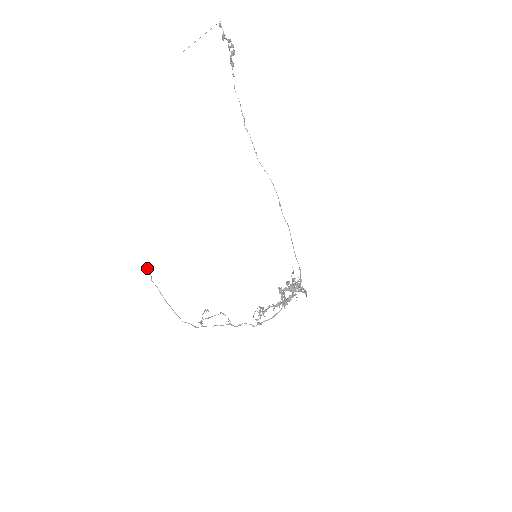
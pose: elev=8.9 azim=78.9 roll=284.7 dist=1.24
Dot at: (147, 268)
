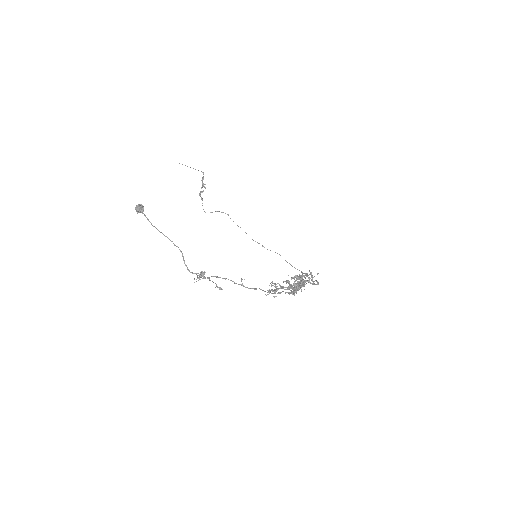
Dot at: (142, 205)
